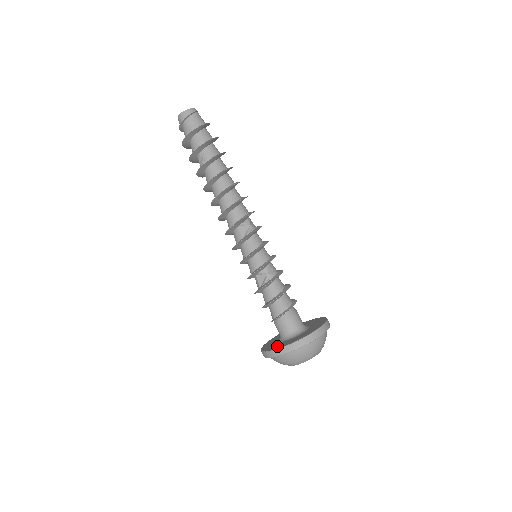
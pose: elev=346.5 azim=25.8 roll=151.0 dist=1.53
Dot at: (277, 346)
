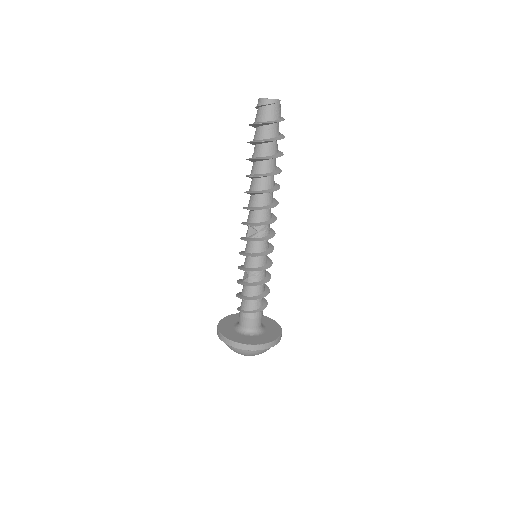
Dot at: (224, 326)
